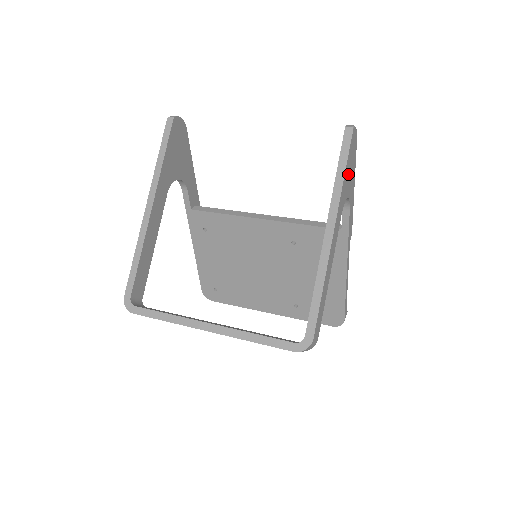
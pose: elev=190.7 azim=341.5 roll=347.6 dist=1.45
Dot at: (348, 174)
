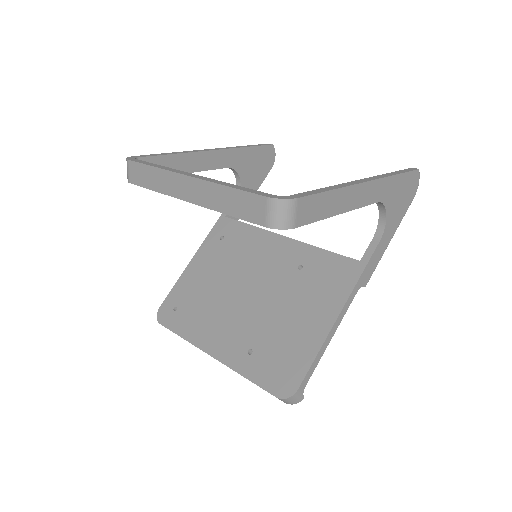
Dot at: (398, 192)
